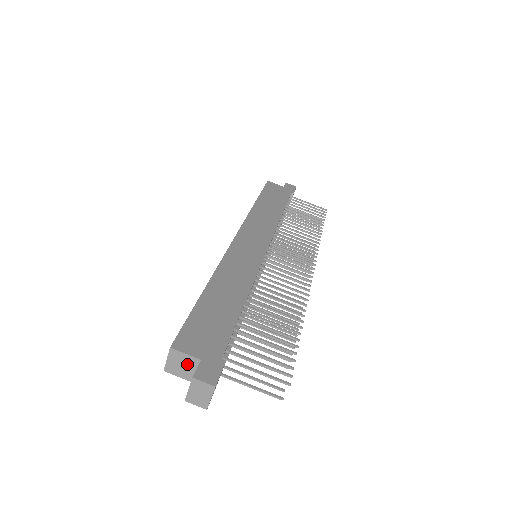
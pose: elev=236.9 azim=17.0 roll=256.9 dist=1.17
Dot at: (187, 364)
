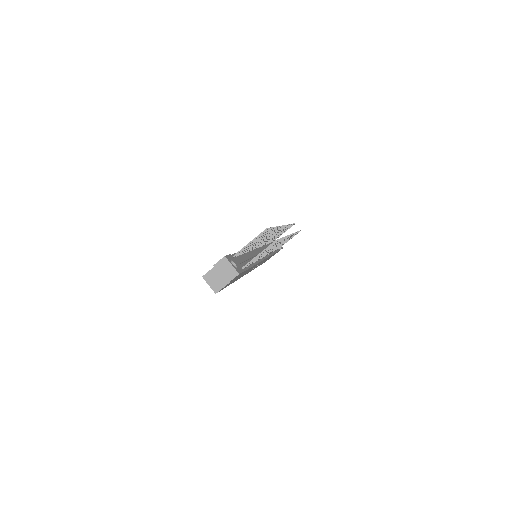
Dot at: (217, 275)
